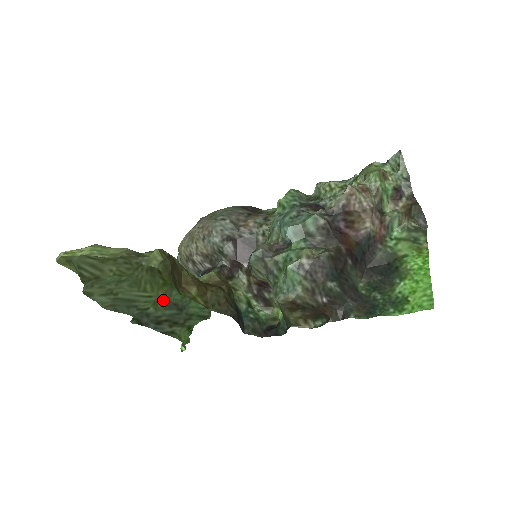
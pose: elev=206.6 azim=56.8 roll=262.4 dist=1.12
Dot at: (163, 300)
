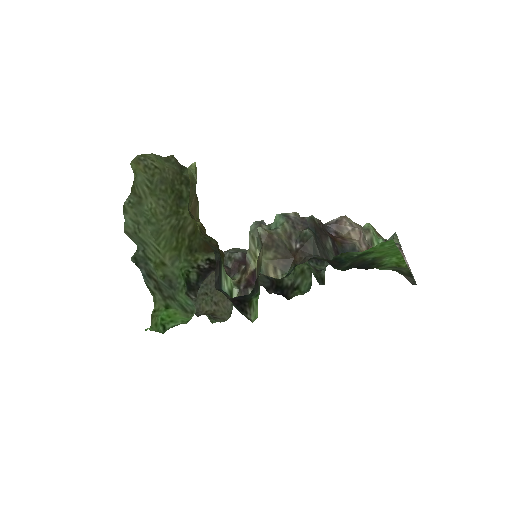
Dot at: (165, 267)
